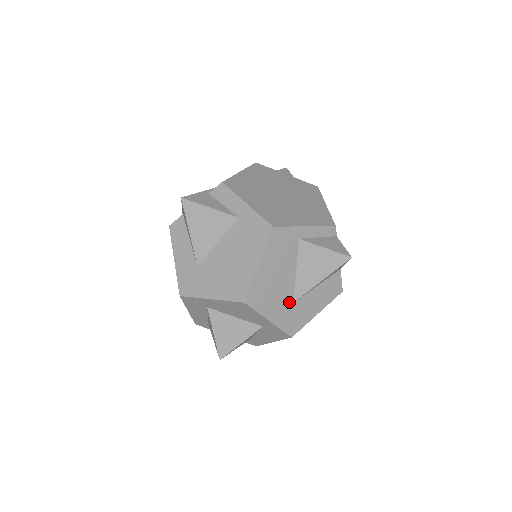
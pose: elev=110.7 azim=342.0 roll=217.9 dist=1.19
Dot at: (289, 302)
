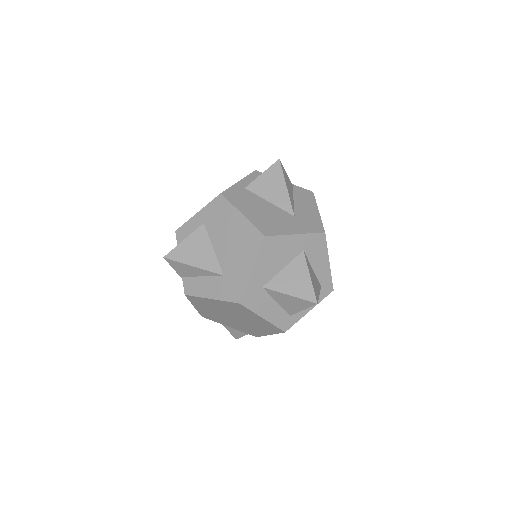
Dot at: (291, 218)
